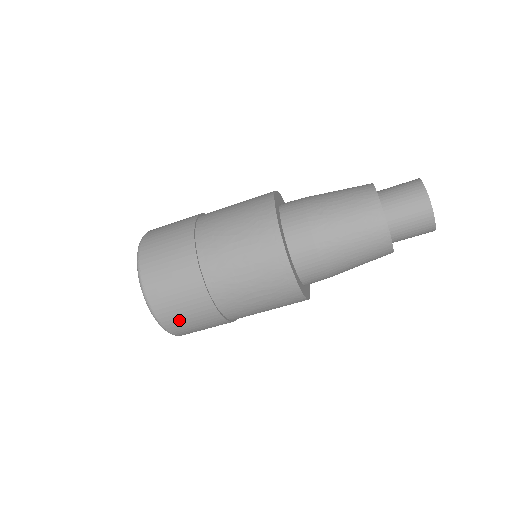
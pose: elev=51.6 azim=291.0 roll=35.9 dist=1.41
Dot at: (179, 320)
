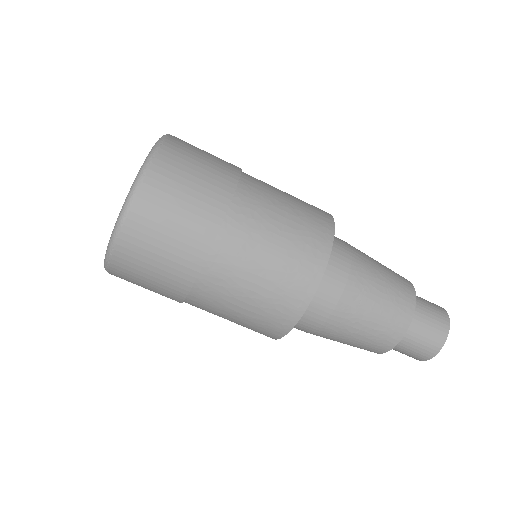
Dot at: (132, 281)
